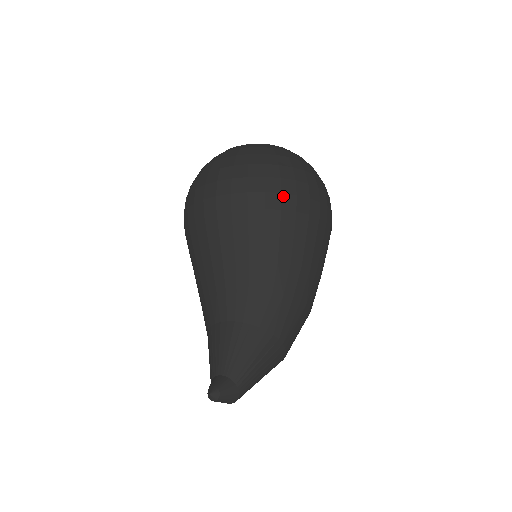
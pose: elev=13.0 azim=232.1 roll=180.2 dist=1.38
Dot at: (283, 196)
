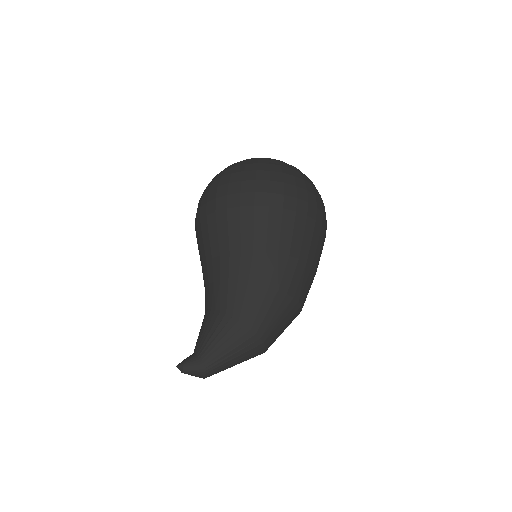
Dot at: (228, 197)
